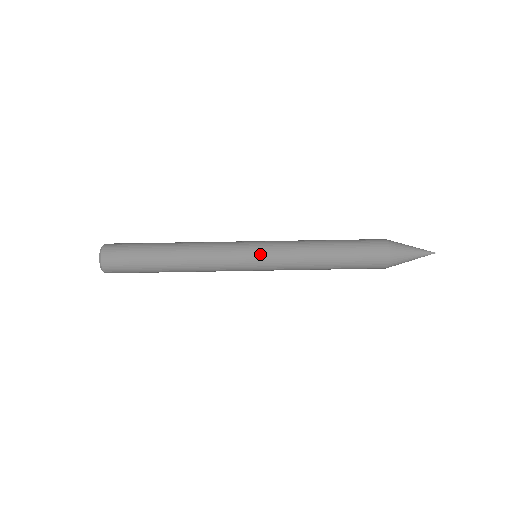
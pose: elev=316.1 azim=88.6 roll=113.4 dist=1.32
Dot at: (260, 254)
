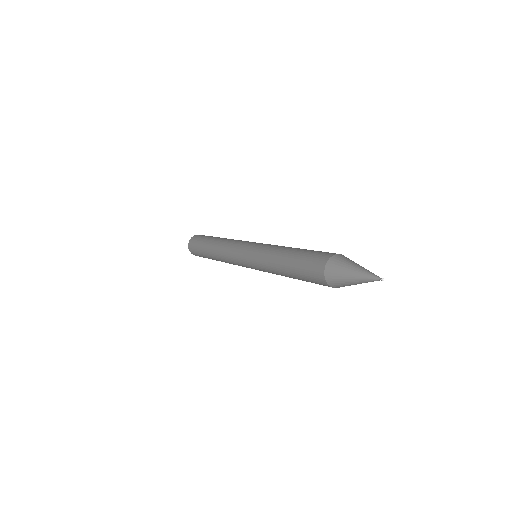
Dot at: (246, 255)
